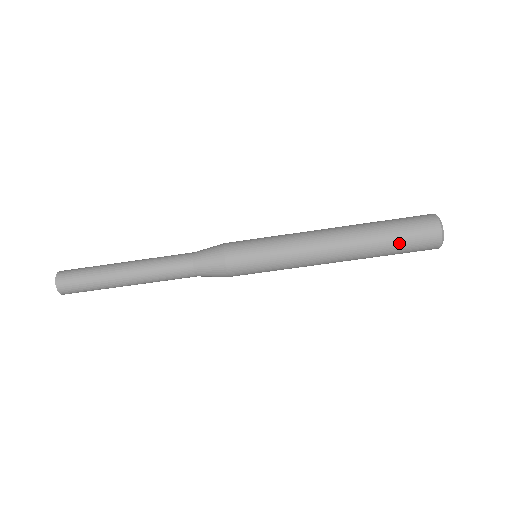
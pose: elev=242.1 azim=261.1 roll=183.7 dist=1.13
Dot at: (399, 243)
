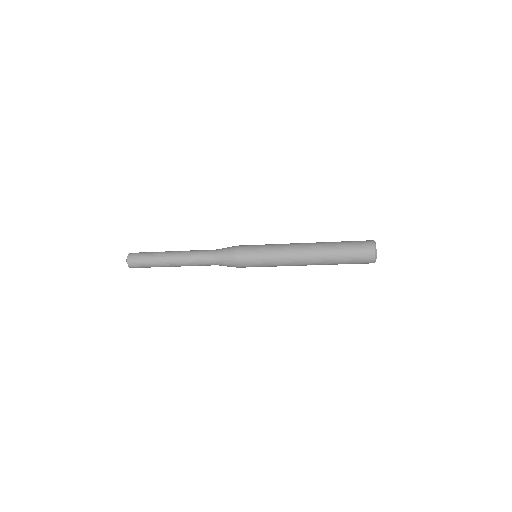
Dot at: (347, 256)
